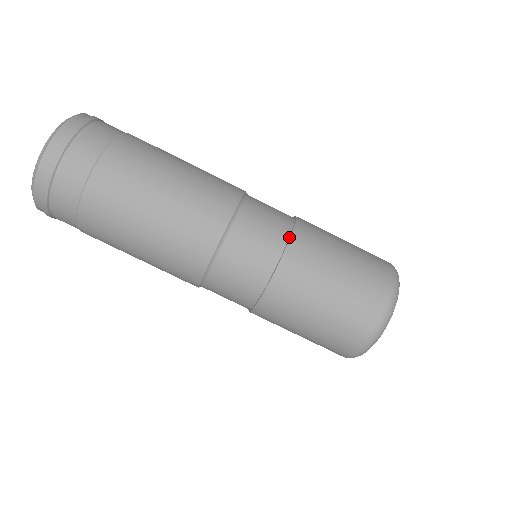
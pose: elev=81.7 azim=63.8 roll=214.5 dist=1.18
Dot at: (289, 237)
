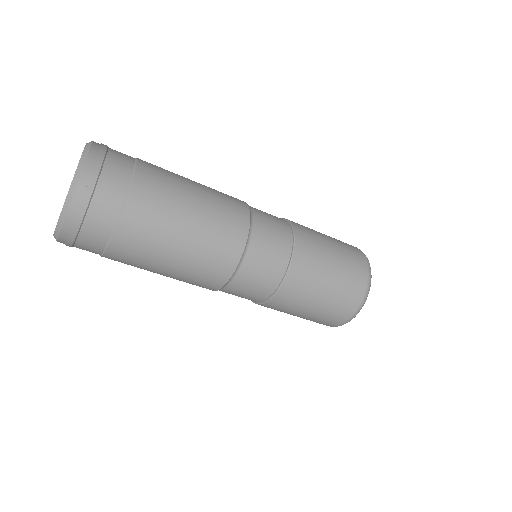
Dot at: (285, 274)
